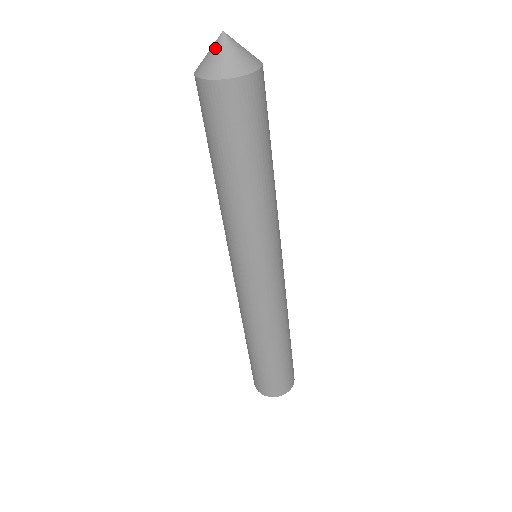
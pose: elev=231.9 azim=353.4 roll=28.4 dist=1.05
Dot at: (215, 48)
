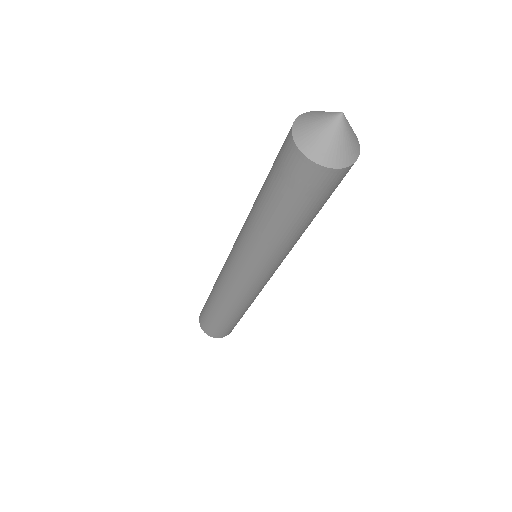
Dot at: (324, 121)
